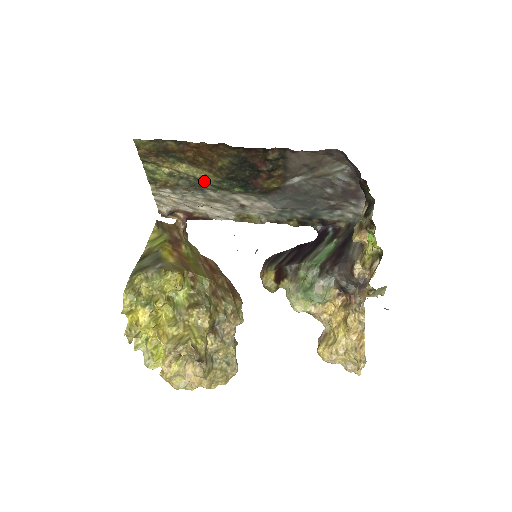
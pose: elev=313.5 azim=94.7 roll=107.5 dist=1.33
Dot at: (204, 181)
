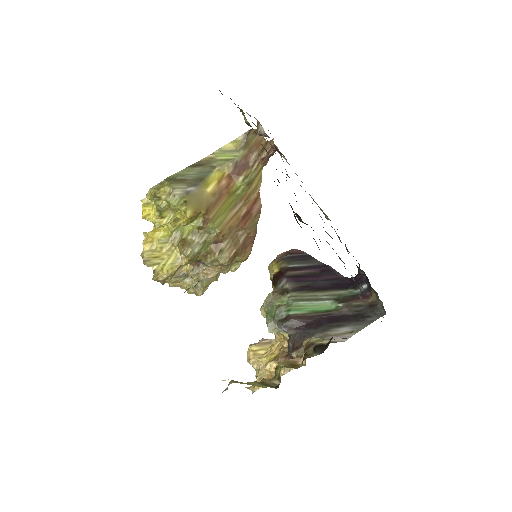
Dot at: occluded
